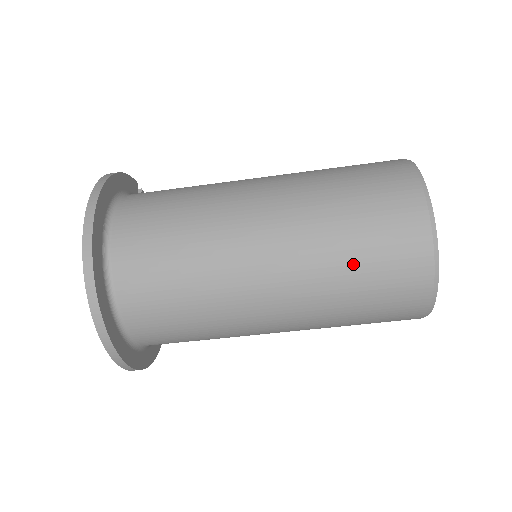
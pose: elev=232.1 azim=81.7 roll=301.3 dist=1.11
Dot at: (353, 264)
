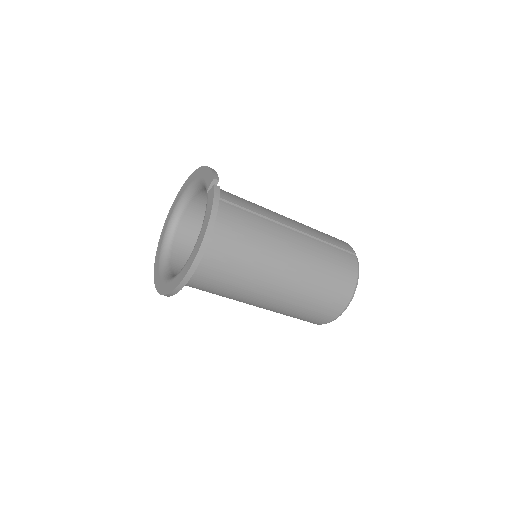
Dot at: occluded
